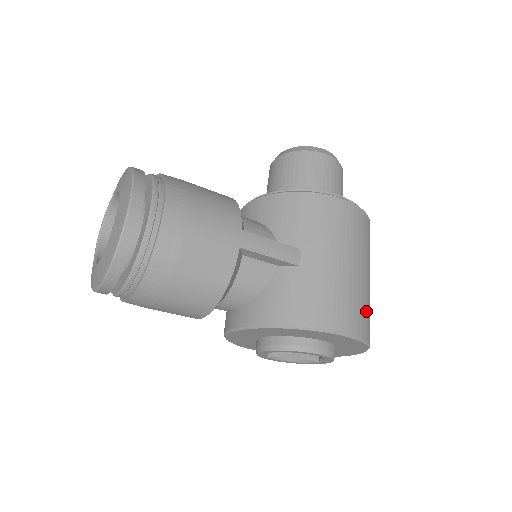
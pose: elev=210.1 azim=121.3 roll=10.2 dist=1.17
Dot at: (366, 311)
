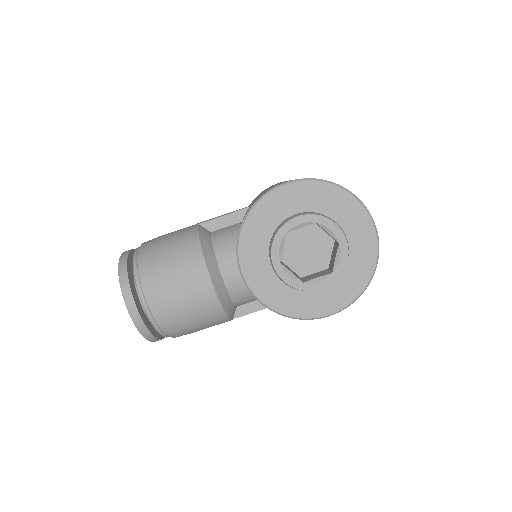
Dot at: occluded
